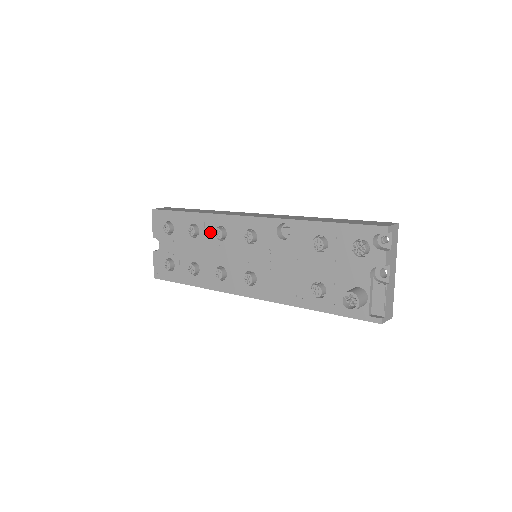
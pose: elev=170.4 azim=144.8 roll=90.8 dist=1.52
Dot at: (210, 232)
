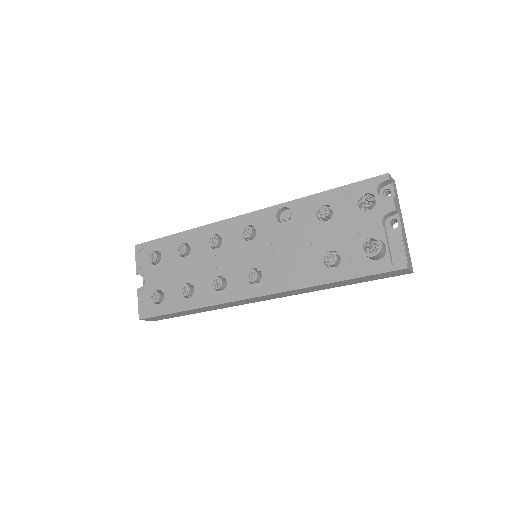
Dot at: (203, 245)
